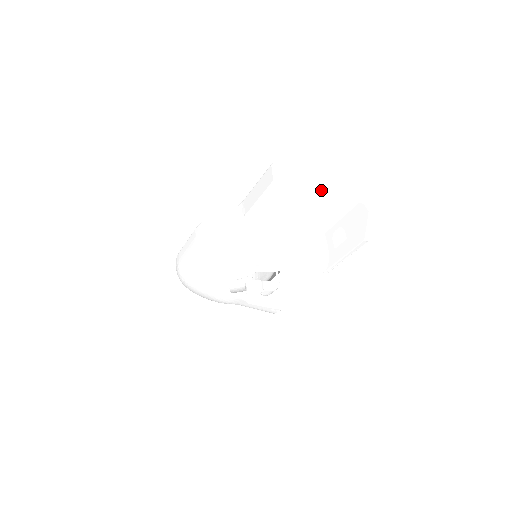
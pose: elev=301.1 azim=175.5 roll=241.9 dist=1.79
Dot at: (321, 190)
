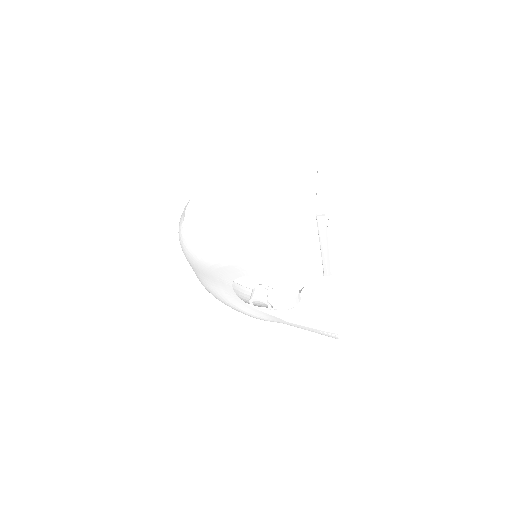
Dot at: (219, 146)
